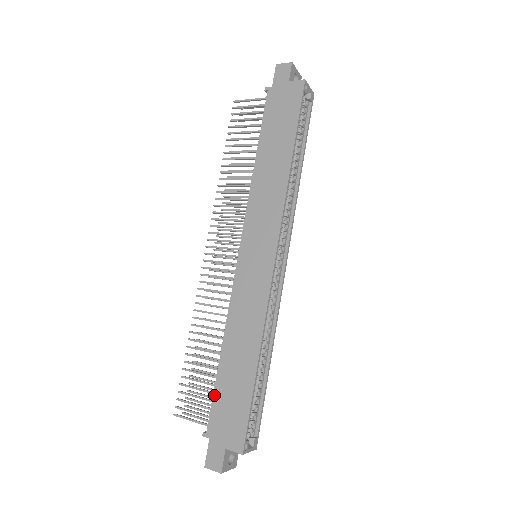
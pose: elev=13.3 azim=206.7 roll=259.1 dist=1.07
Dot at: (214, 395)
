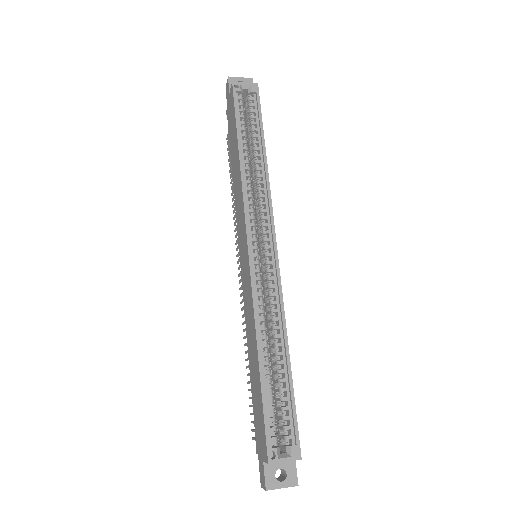
Dot at: (253, 407)
